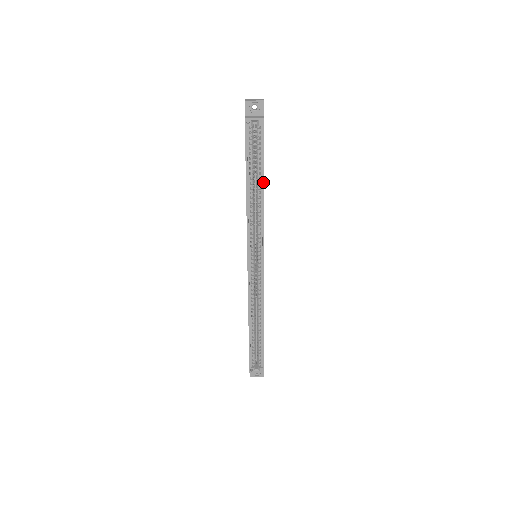
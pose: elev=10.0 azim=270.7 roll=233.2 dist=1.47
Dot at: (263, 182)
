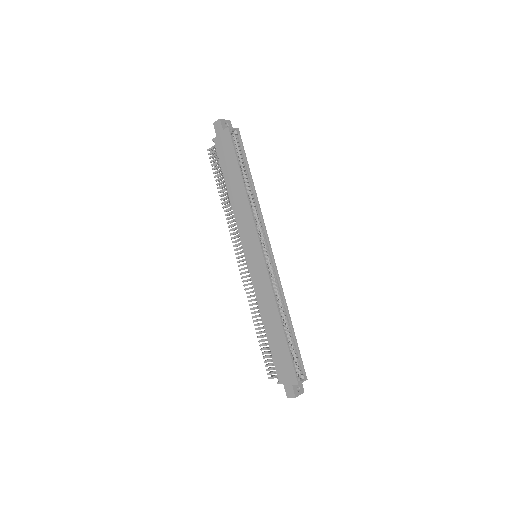
Dot at: (251, 177)
